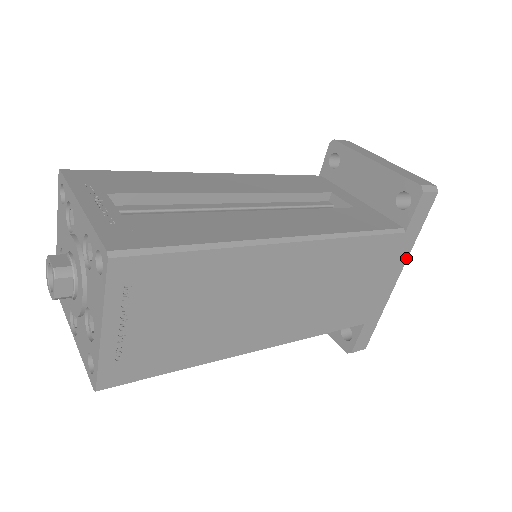
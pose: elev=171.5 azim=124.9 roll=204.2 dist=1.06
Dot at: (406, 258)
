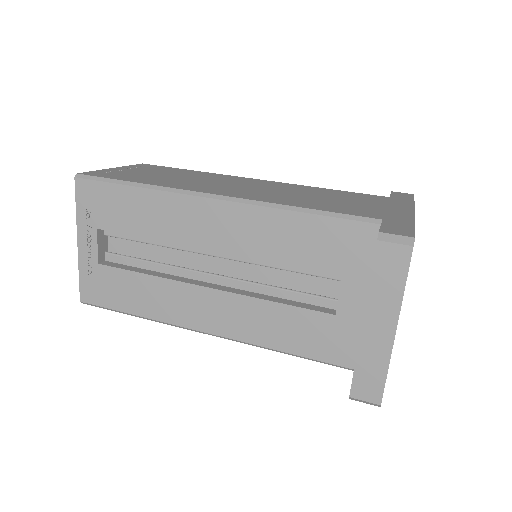
Dot at: occluded
